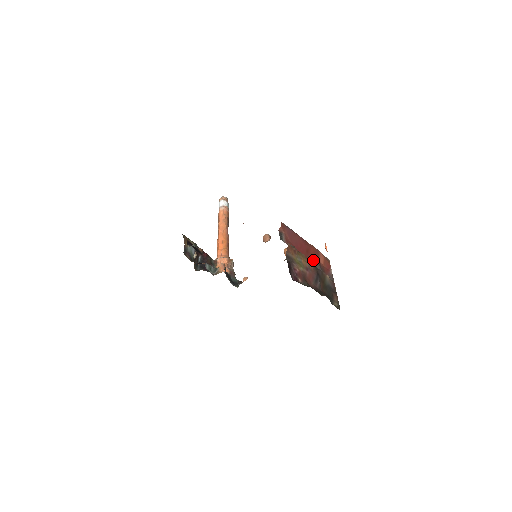
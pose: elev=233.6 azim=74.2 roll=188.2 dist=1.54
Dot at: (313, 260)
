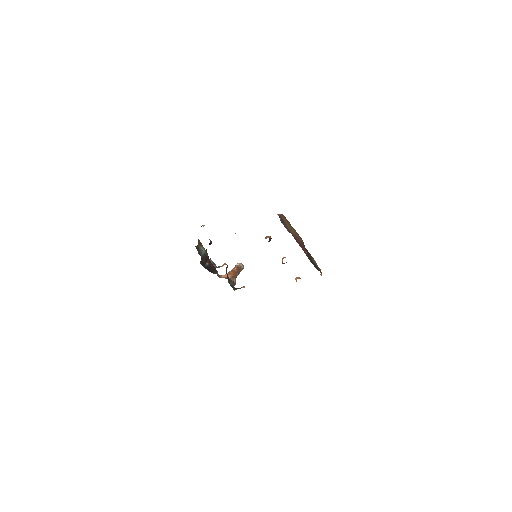
Dot at: (304, 251)
